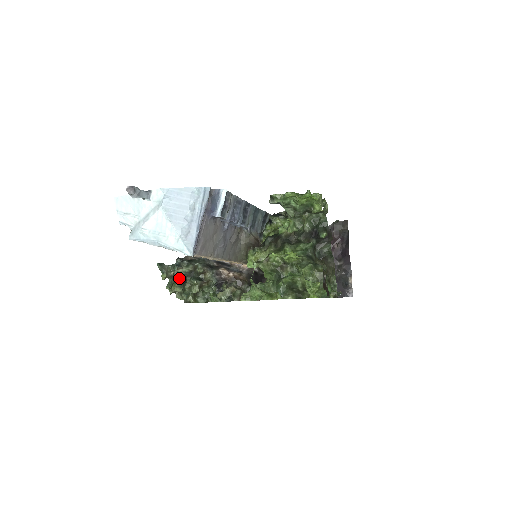
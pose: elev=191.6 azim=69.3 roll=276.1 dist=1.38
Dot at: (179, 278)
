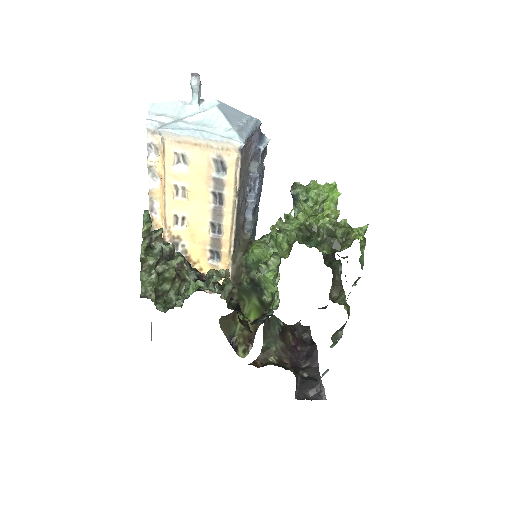
Dot at: occluded
